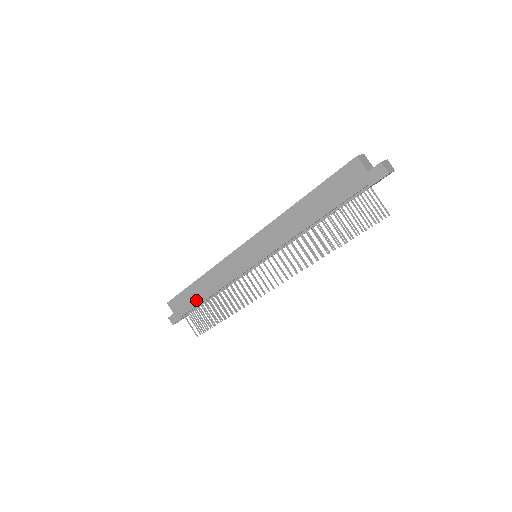
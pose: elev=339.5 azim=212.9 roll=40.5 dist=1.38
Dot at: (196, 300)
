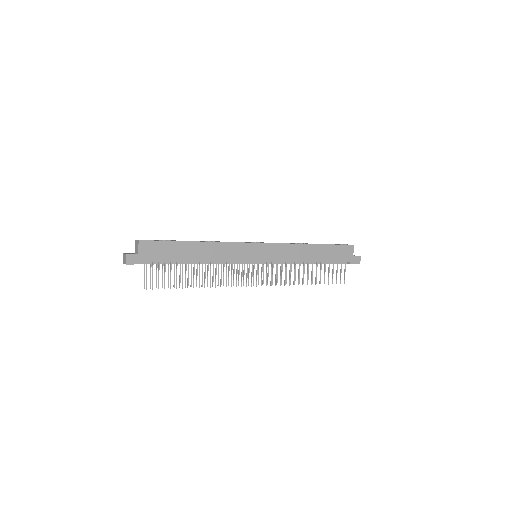
Dot at: (180, 257)
